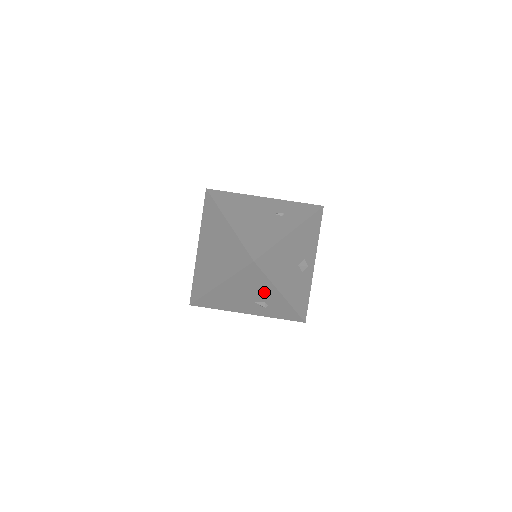
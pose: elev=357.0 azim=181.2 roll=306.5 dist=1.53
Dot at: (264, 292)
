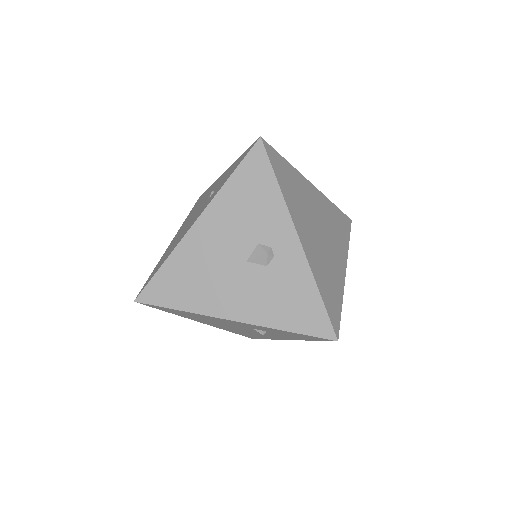
Dot at: (221, 321)
